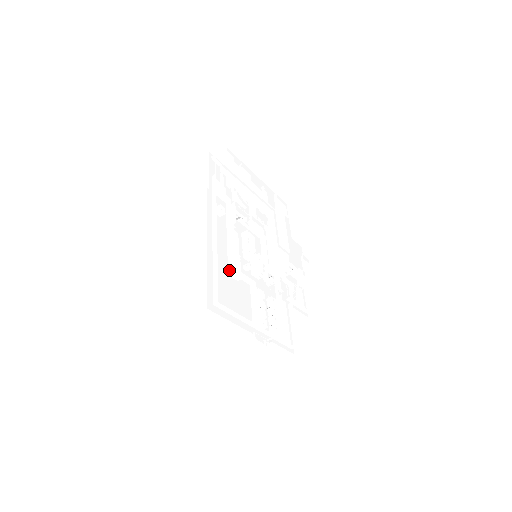
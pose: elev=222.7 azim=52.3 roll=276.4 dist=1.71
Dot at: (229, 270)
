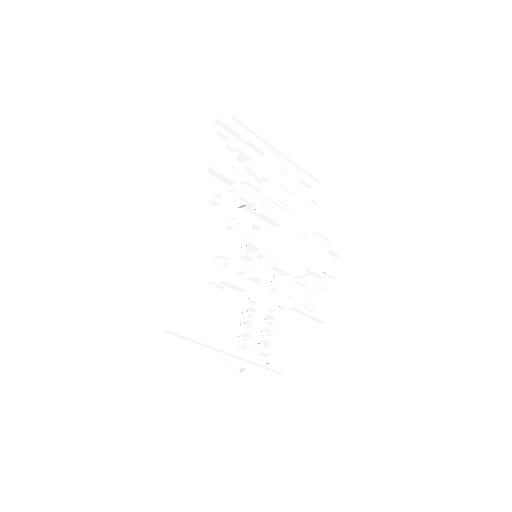
Dot at: (209, 277)
